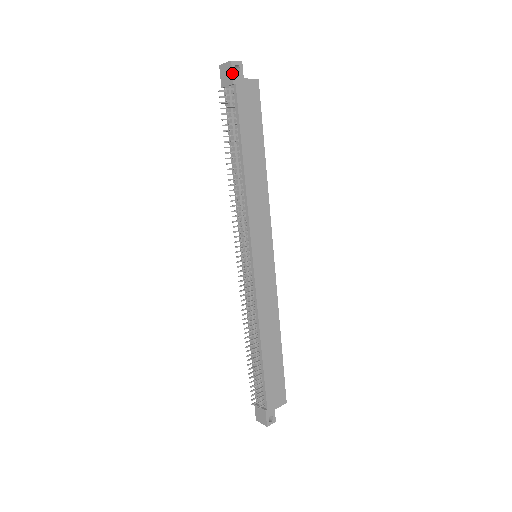
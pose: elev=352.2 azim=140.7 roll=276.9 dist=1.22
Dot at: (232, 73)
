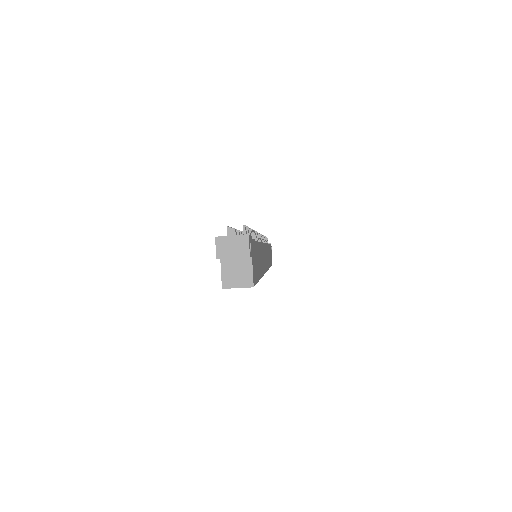
Dot at: occluded
